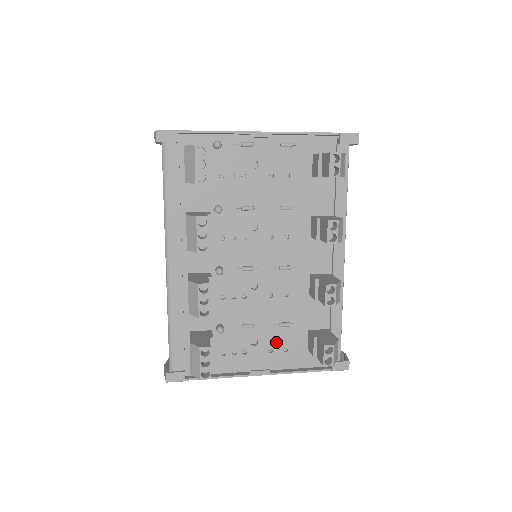
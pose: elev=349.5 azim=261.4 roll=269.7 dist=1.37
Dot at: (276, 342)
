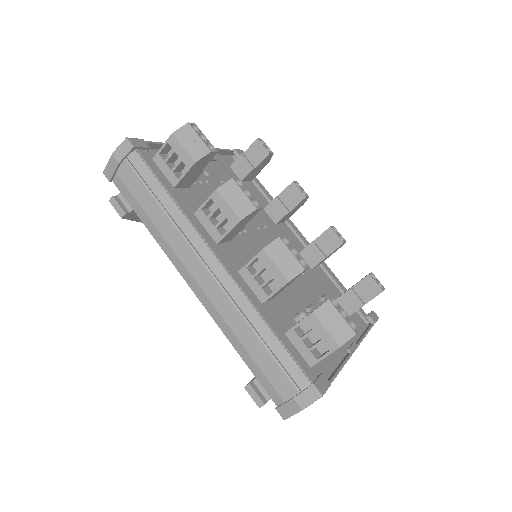
Dot at: occluded
